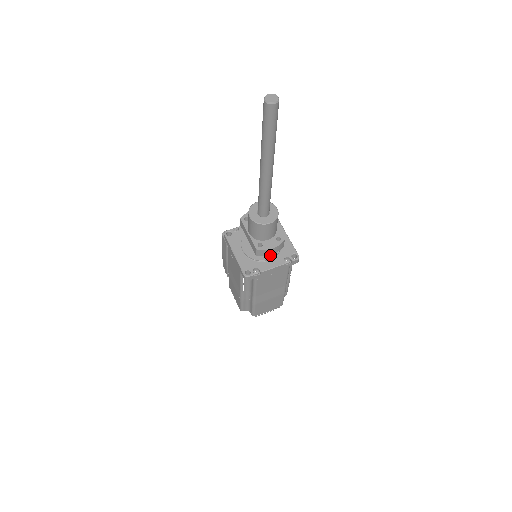
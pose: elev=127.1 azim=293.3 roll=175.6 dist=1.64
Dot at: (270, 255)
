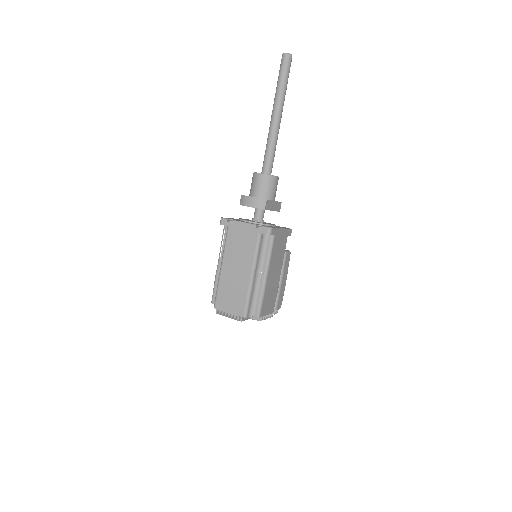
Dot at: (253, 221)
